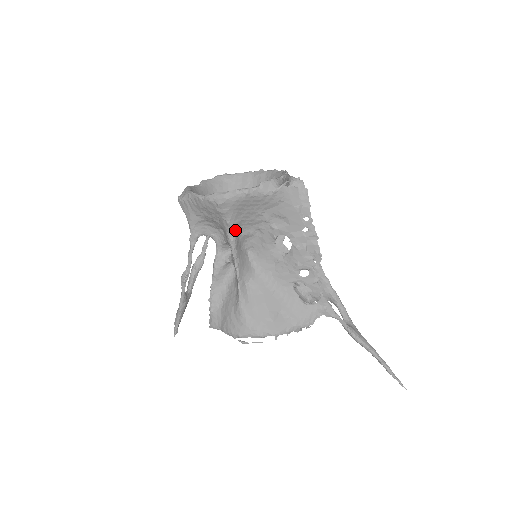
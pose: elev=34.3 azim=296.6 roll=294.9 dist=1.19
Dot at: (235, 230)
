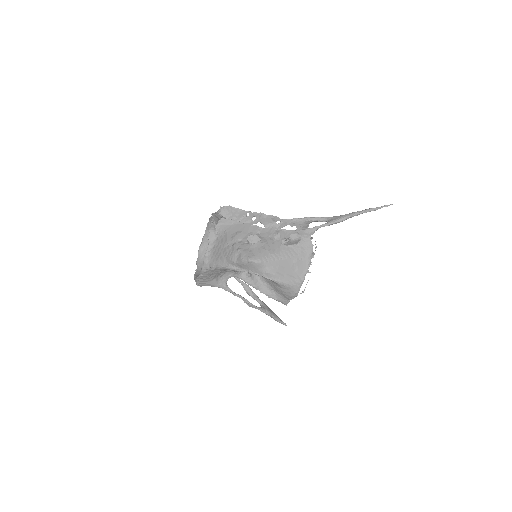
Dot at: (230, 264)
